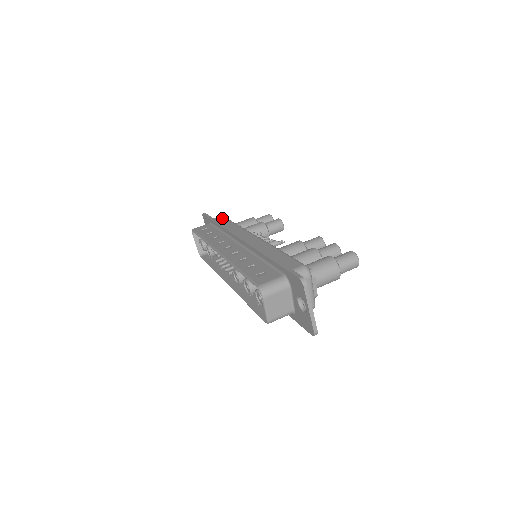
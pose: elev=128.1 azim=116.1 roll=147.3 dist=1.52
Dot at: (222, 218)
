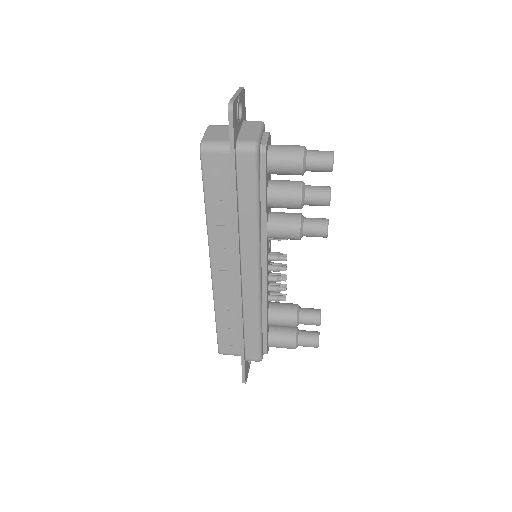
Dot at: occluded
